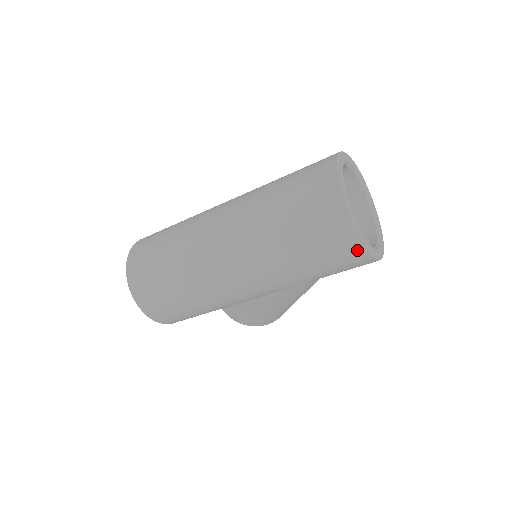
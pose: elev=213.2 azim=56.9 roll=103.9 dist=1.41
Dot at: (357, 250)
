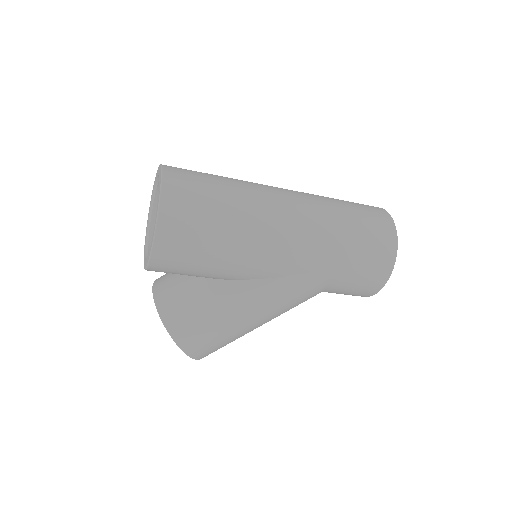
Dot at: (390, 258)
